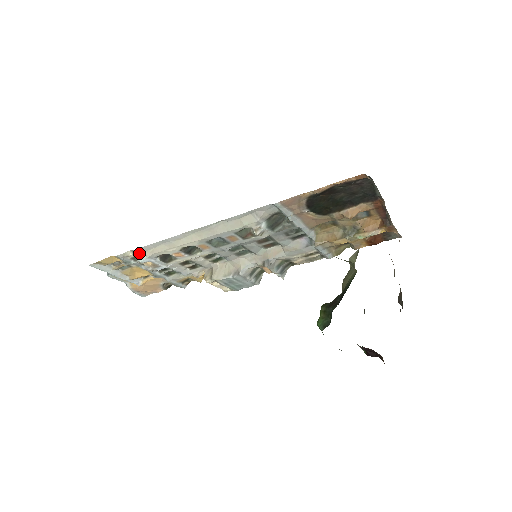
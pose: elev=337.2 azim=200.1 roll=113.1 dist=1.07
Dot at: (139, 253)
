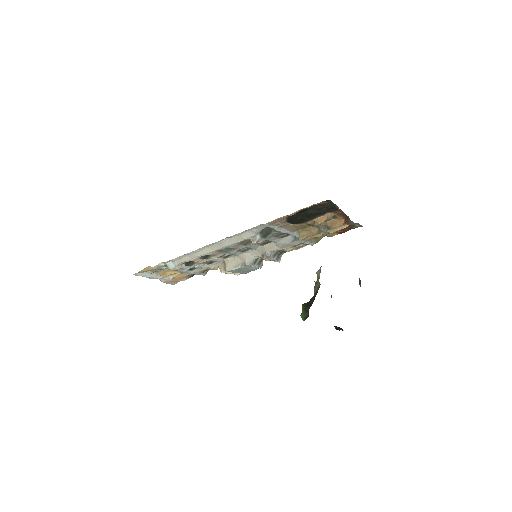
Dot at: (169, 263)
